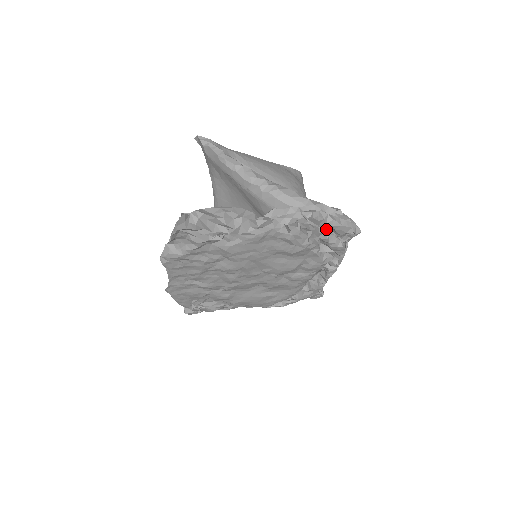
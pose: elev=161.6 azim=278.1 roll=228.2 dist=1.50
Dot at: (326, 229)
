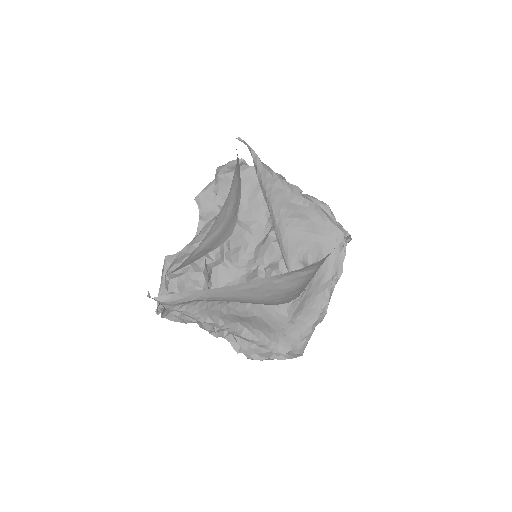
Dot at: occluded
